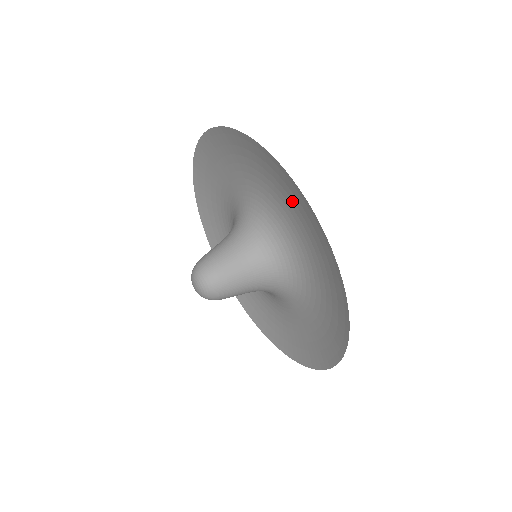
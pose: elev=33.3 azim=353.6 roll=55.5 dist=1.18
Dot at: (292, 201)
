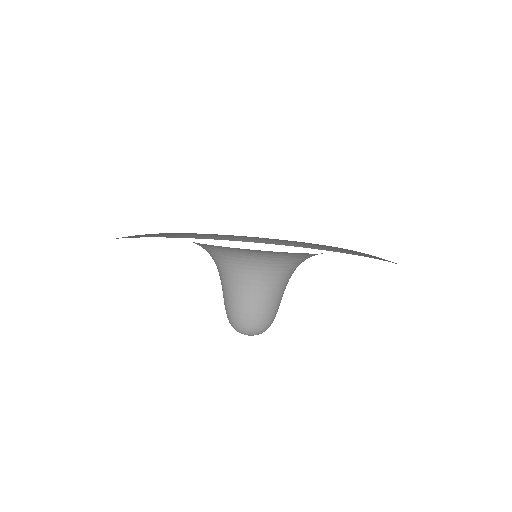
Dot at: occluded
